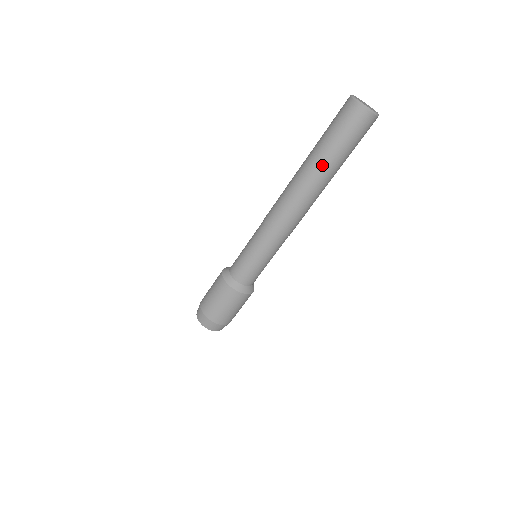
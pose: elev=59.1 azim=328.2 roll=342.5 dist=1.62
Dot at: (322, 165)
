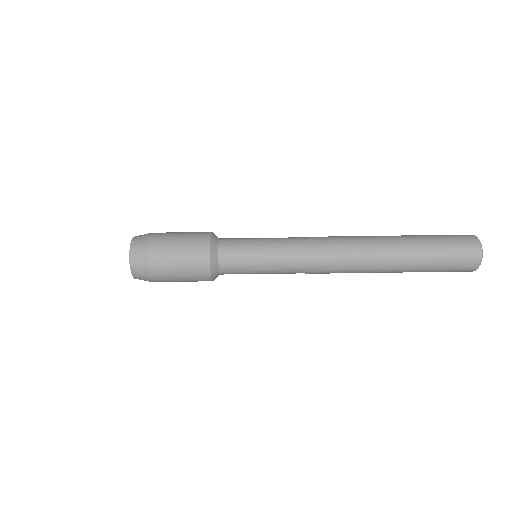
Dot at: (401, 236)
